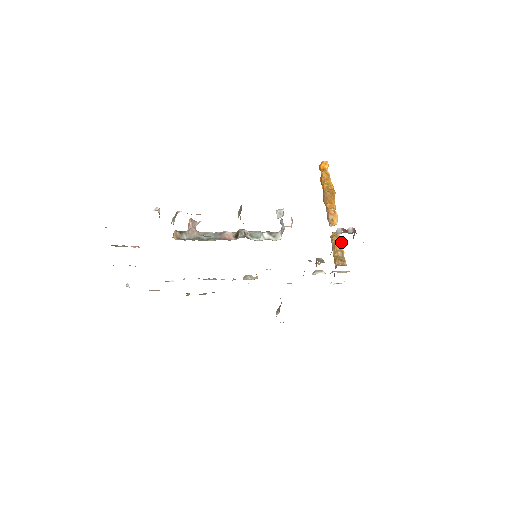
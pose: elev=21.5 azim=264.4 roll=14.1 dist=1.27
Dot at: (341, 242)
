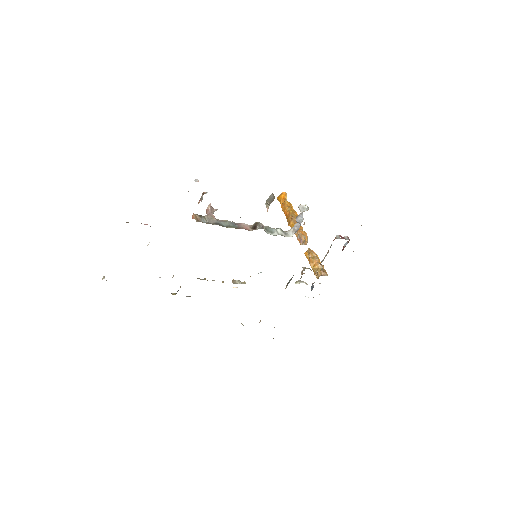
Dot at: (318, 257)
